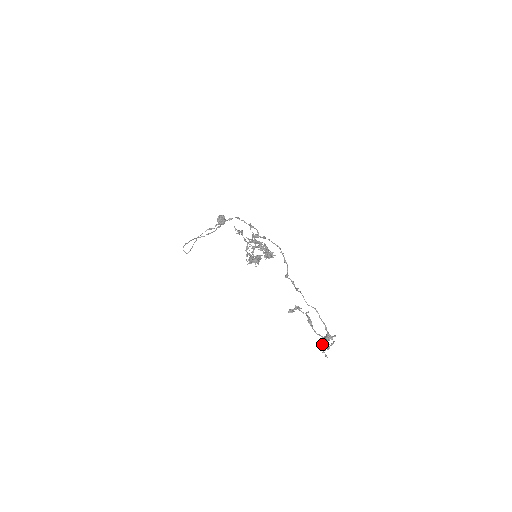
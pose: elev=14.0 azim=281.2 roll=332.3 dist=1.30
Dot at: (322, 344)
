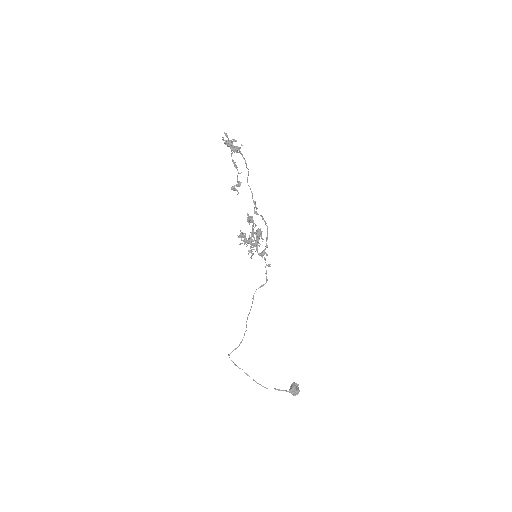
Dot at: (227, 143)
